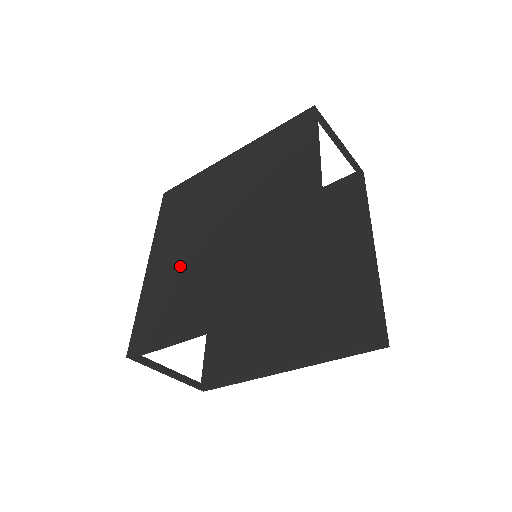
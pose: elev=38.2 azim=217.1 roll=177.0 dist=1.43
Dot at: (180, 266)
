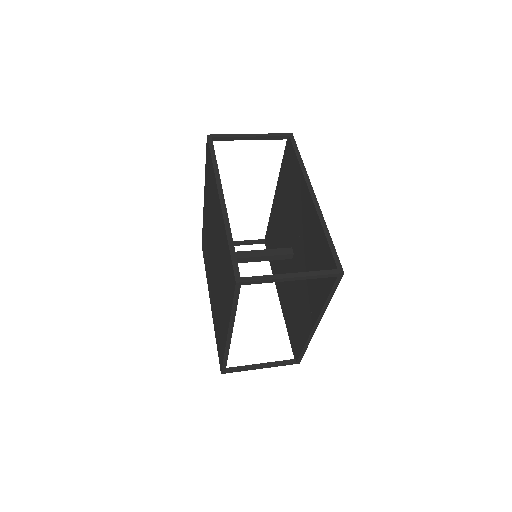
Dot at: (214, 298)
